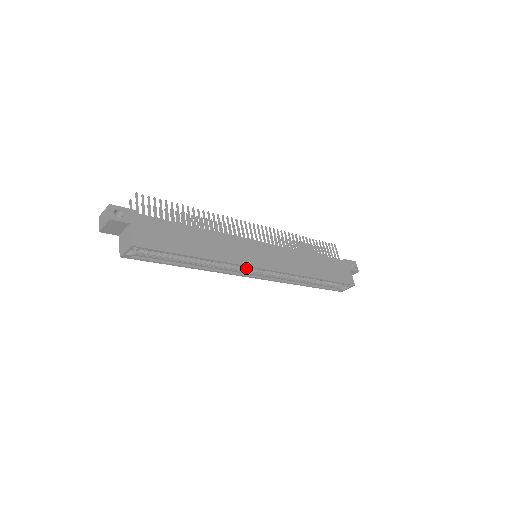
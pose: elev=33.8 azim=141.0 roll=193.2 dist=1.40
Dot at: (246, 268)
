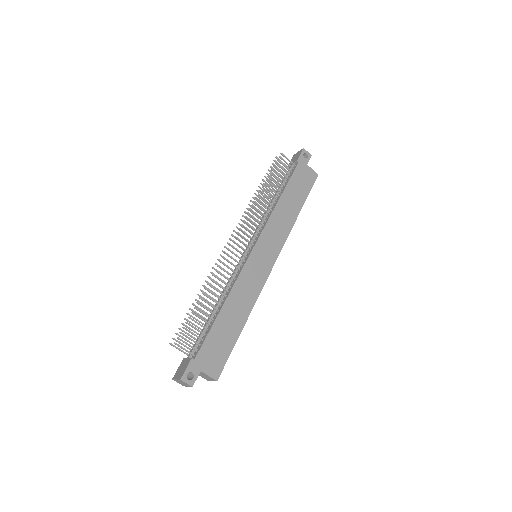
Dot at: occluded
